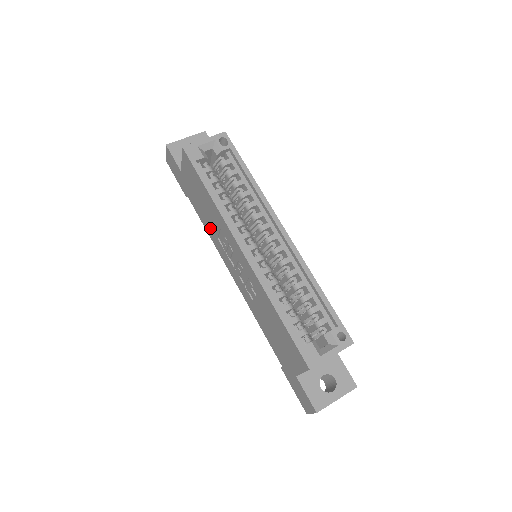
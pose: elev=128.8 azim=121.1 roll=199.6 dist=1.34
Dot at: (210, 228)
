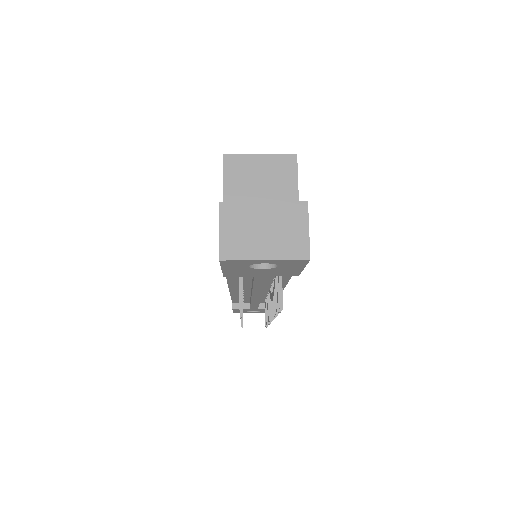
Dot at: occluded
